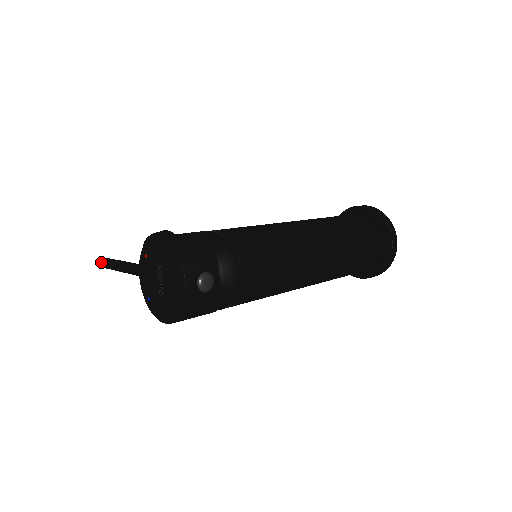
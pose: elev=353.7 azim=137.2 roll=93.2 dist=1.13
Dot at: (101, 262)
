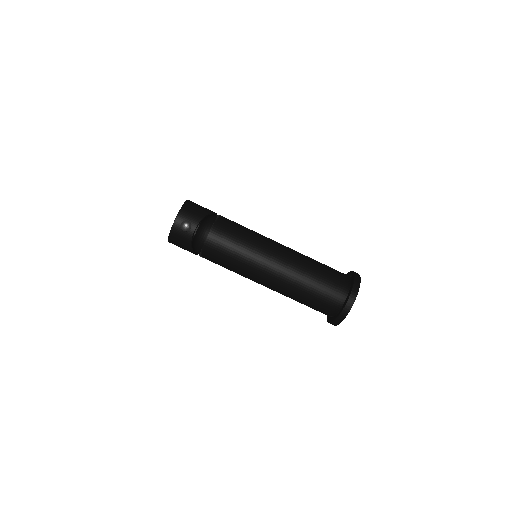
Dot at: occluded
